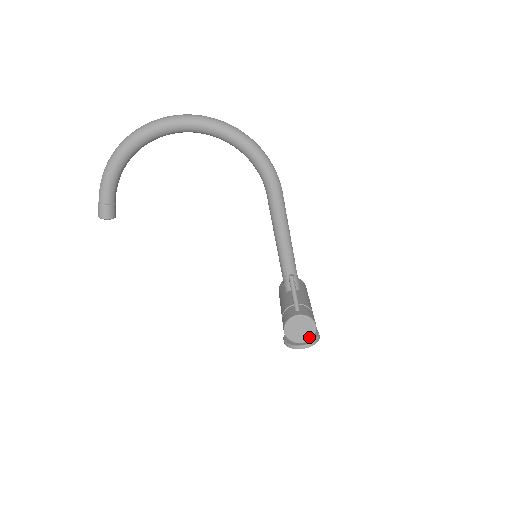
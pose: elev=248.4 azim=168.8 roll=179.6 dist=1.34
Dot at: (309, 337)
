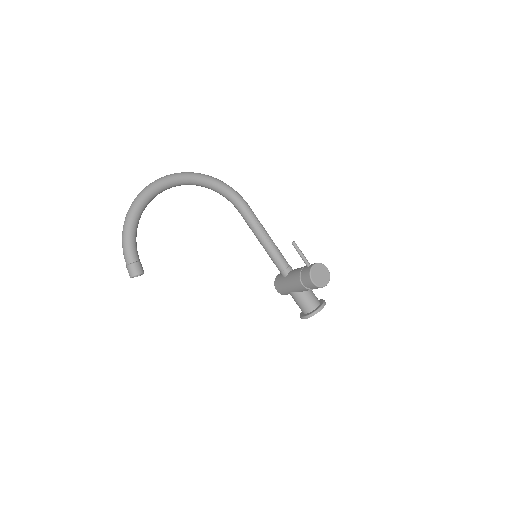
Dot at: (328, 278)
